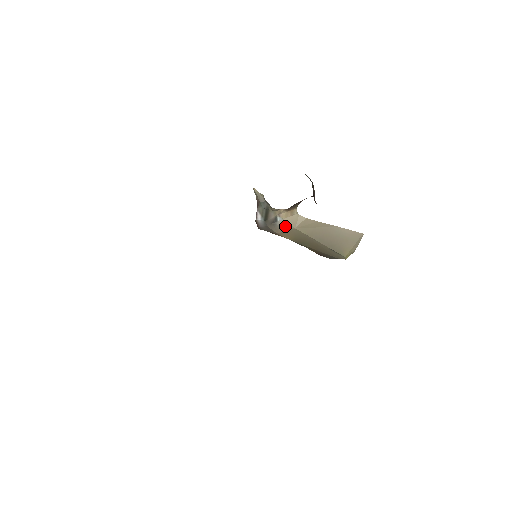
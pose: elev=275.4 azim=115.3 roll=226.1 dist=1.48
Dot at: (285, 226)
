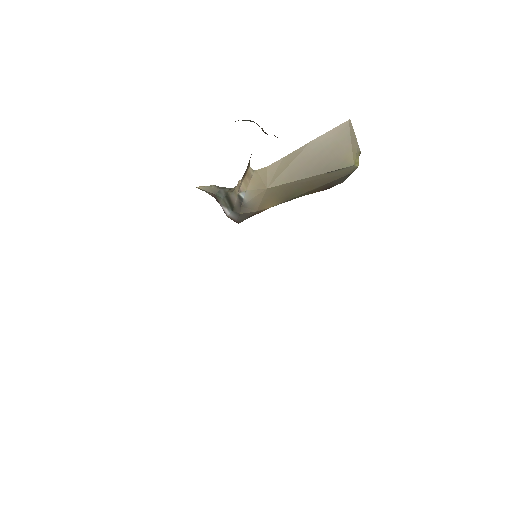
Dot at: (255, 196)
